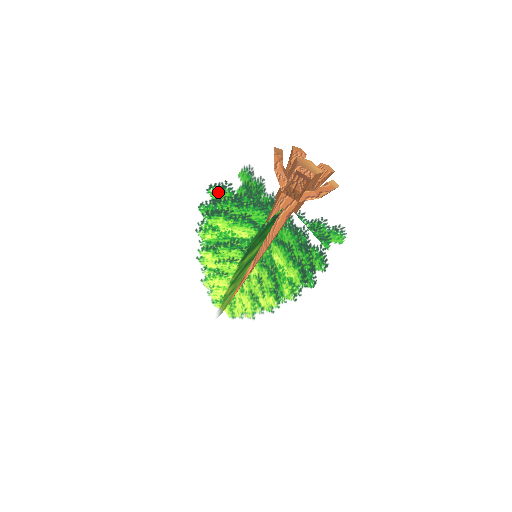
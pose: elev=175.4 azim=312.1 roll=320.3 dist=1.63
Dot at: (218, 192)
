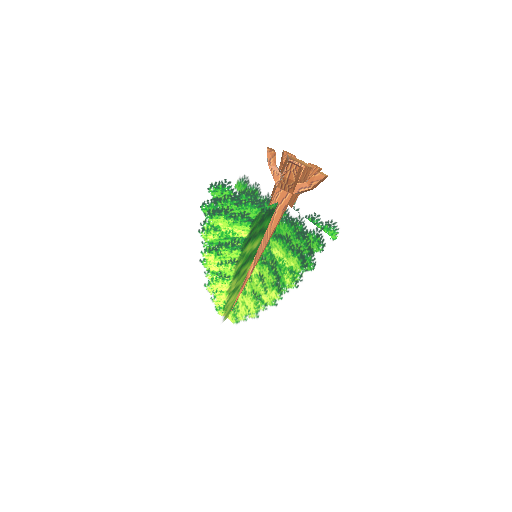
Dot at: (218, 191)
